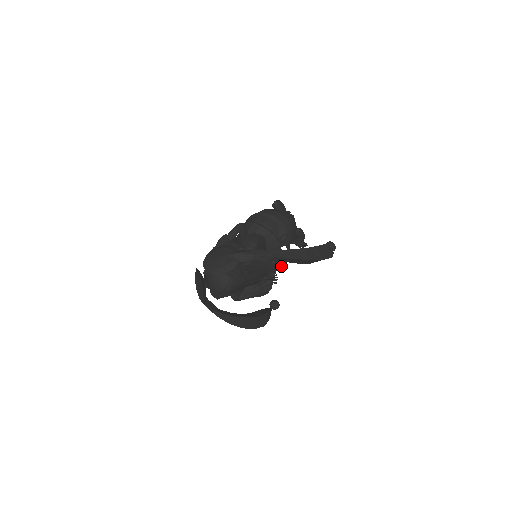
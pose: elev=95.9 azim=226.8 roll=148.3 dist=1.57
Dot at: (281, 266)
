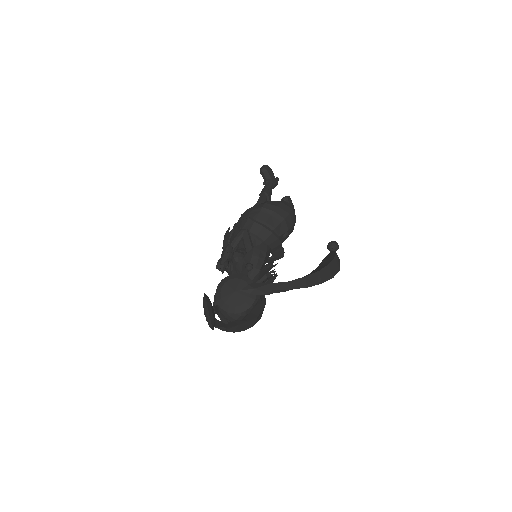
Dot at: (278, 259)
